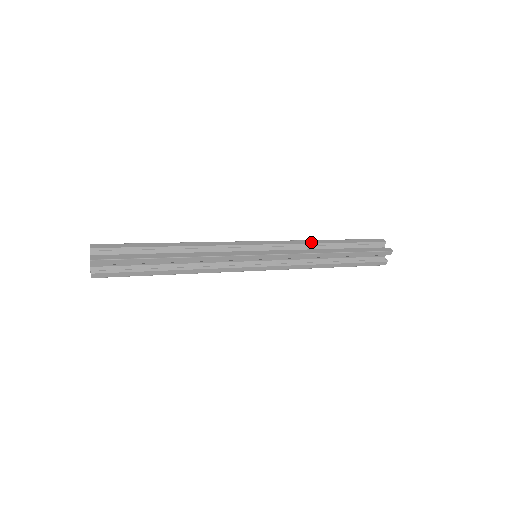
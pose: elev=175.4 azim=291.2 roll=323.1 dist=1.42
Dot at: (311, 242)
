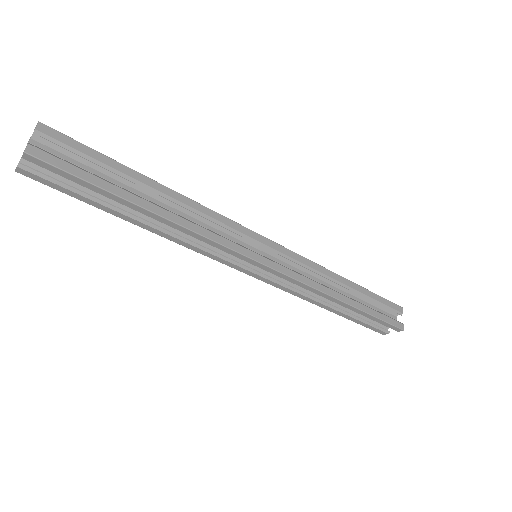
Dot at: occluded
